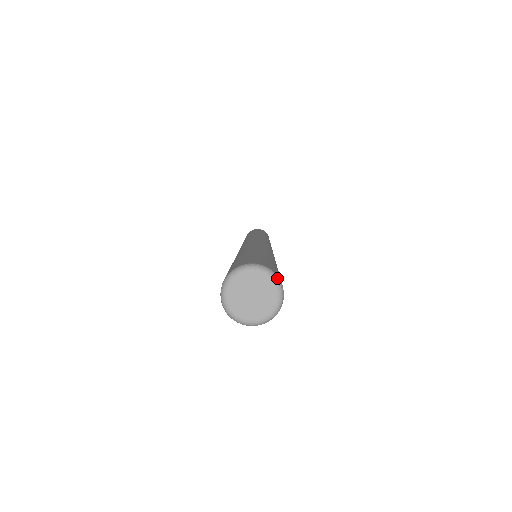
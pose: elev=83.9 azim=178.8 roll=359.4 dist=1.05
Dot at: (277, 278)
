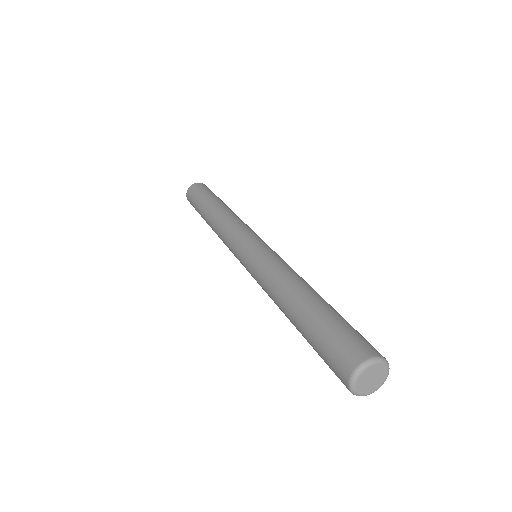
Dot at: occluded
